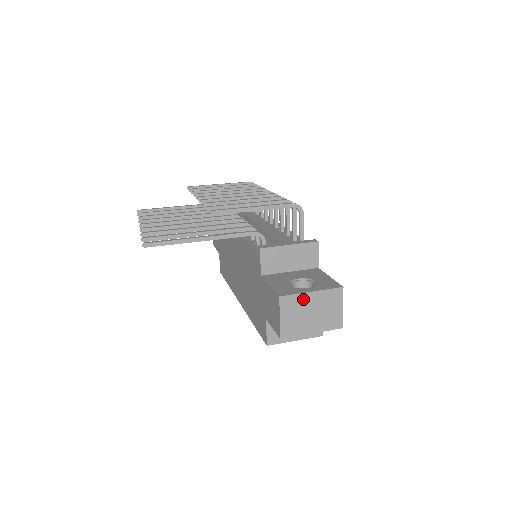
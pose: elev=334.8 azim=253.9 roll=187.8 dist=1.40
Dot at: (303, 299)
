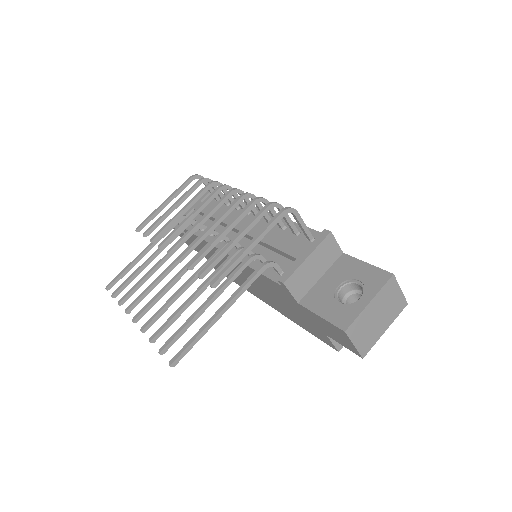
Dot at: (365, 315)
